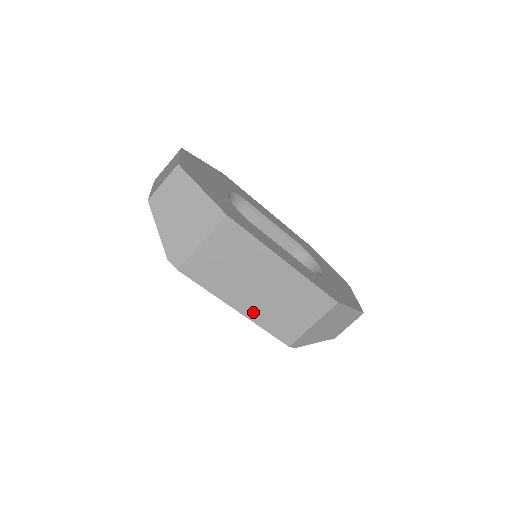
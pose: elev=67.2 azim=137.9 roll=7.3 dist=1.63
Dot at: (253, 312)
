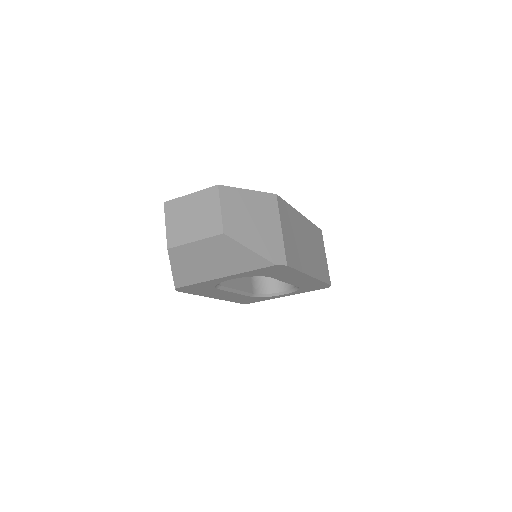
Dot at: (315, 271)
